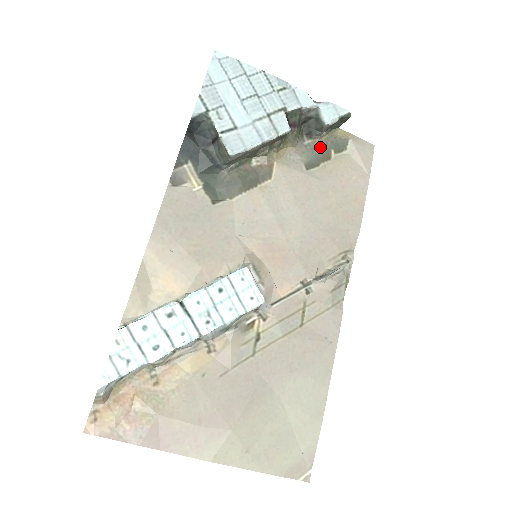
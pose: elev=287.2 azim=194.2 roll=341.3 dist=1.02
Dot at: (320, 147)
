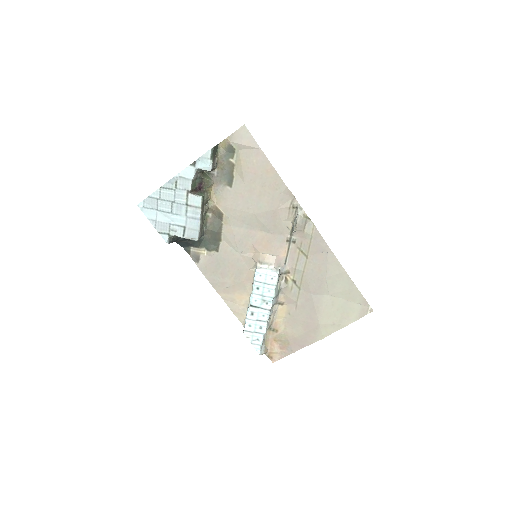
Dot at: (223, 167)
